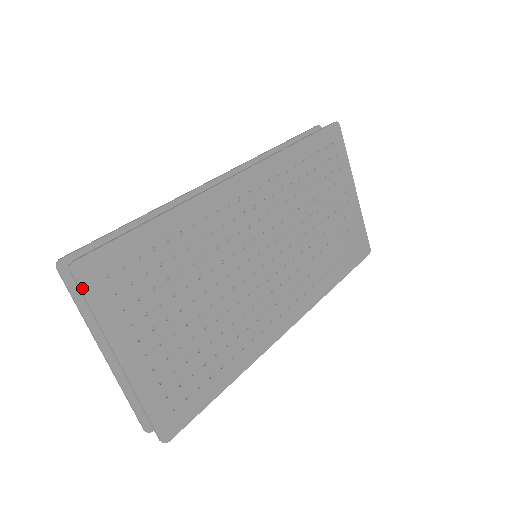
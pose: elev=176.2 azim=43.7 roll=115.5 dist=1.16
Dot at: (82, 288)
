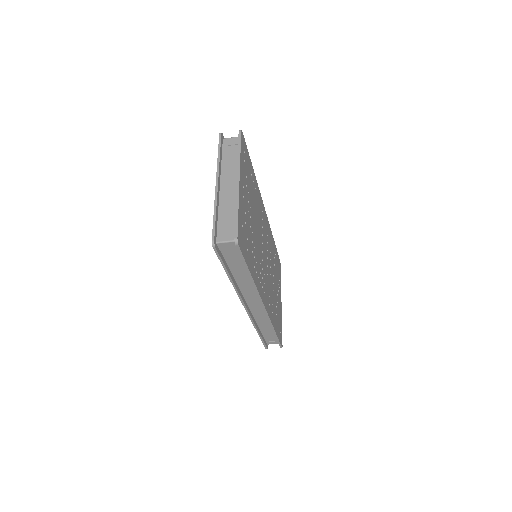
Dot at: (241, 140)
